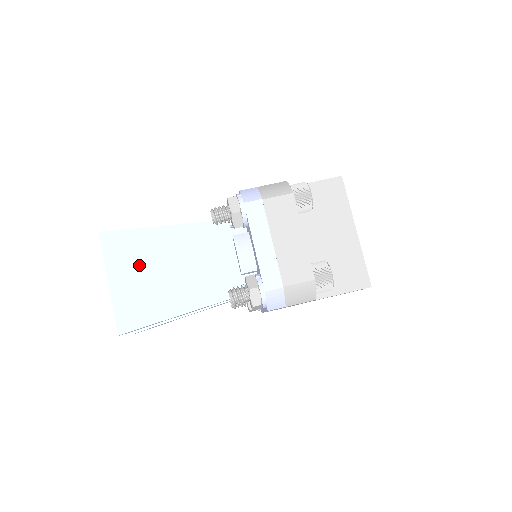
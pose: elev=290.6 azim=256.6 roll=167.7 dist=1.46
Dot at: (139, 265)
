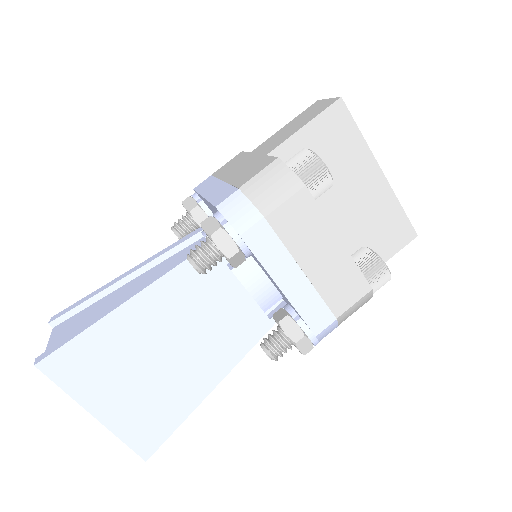
Dot at: (121, 372)
